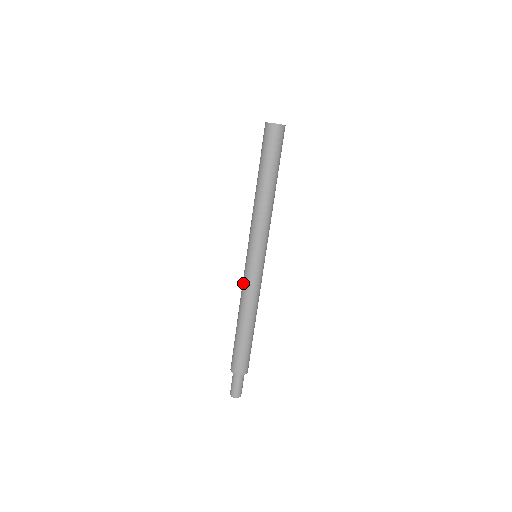
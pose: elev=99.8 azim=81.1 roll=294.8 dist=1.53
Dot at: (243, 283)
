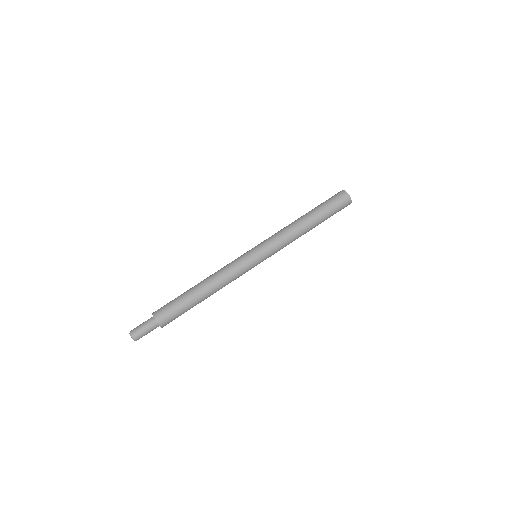
Dot at: (233, 266)
